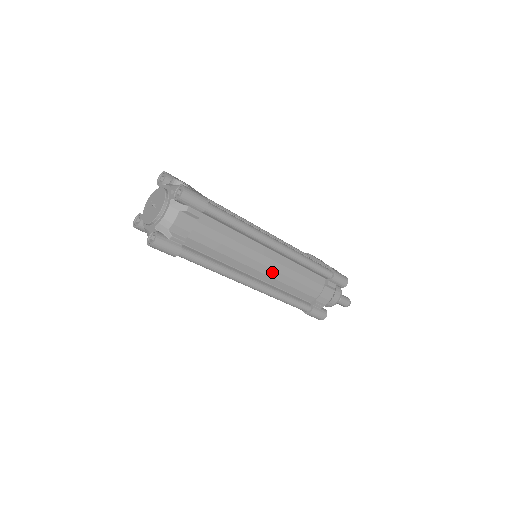
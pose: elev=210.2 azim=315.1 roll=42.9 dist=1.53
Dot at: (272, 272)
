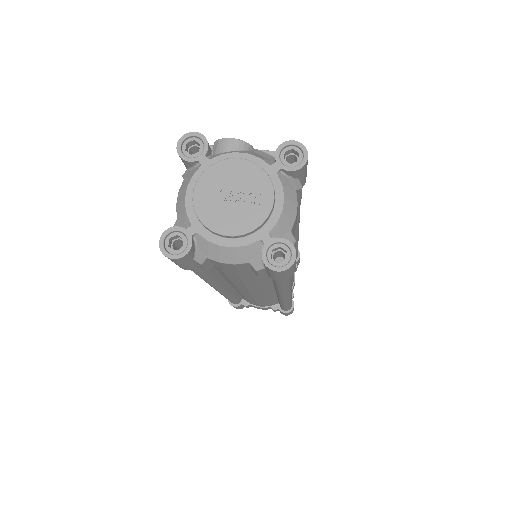
Dot at: occluded
